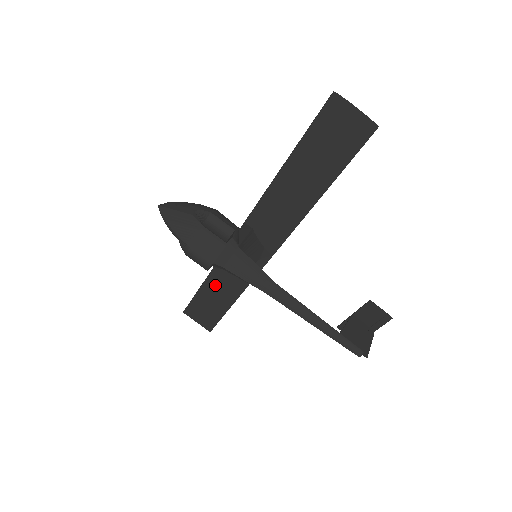
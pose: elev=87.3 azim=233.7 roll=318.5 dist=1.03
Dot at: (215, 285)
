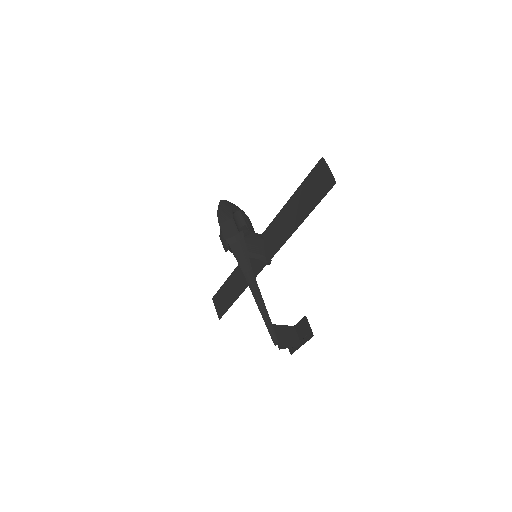
Dot at: (234, 280)
